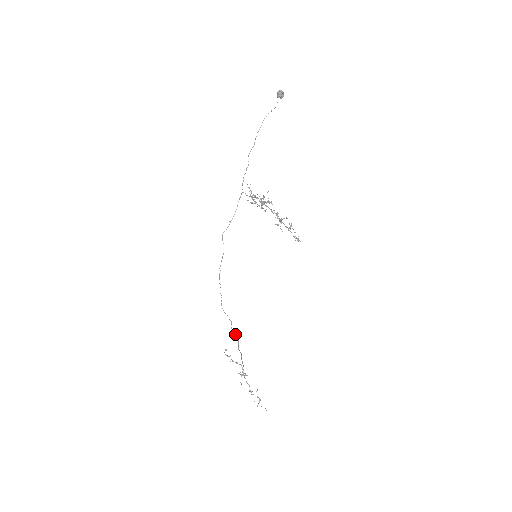
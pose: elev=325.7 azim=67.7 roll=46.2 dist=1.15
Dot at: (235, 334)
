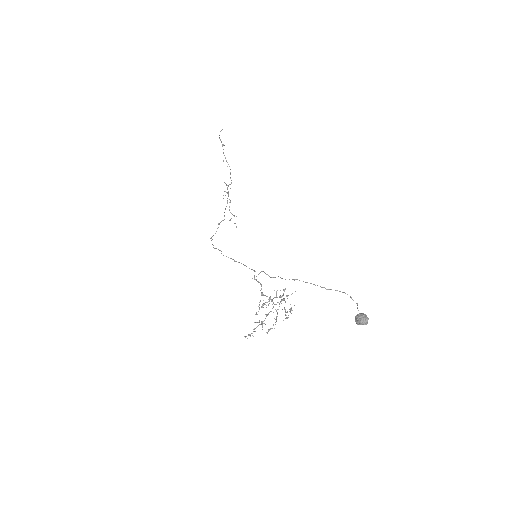
Dot at: occluded
